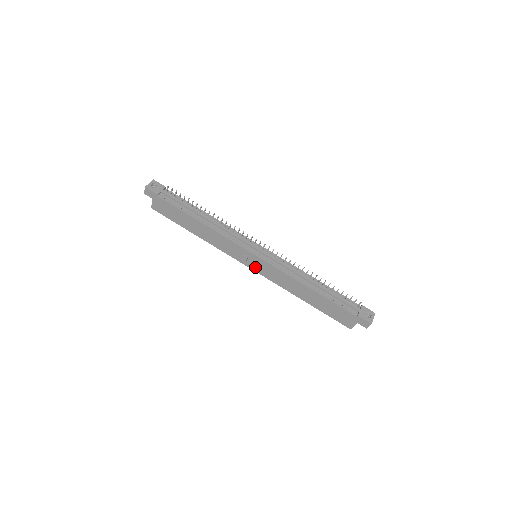
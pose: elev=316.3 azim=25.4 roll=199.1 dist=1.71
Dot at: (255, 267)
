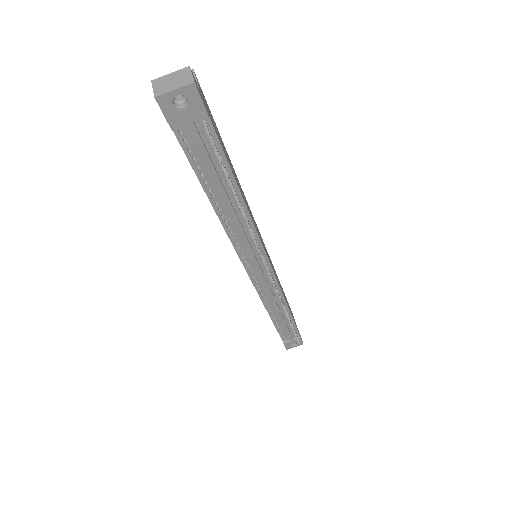
Dot at: occluded
